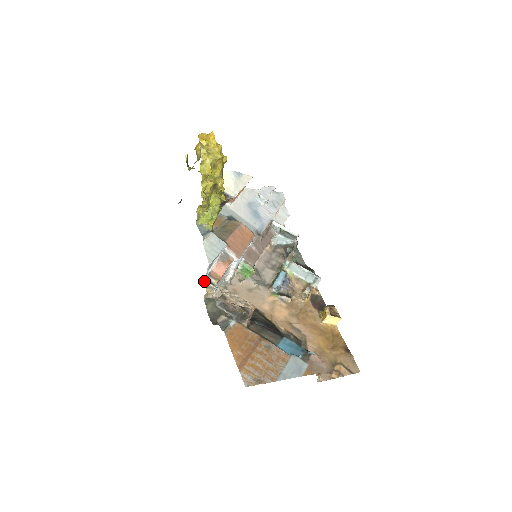
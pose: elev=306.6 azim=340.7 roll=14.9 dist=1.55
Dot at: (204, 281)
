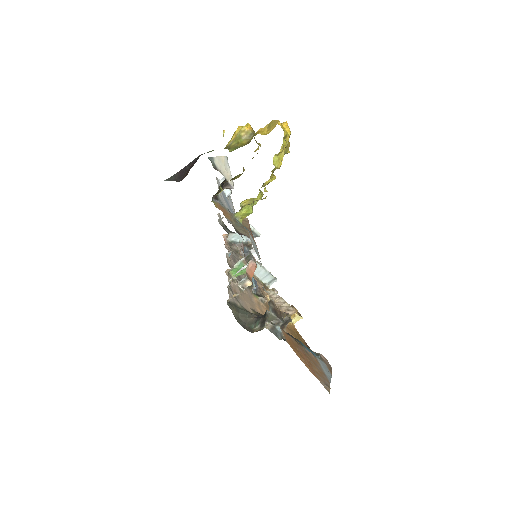
Dot at: (238, 283)
